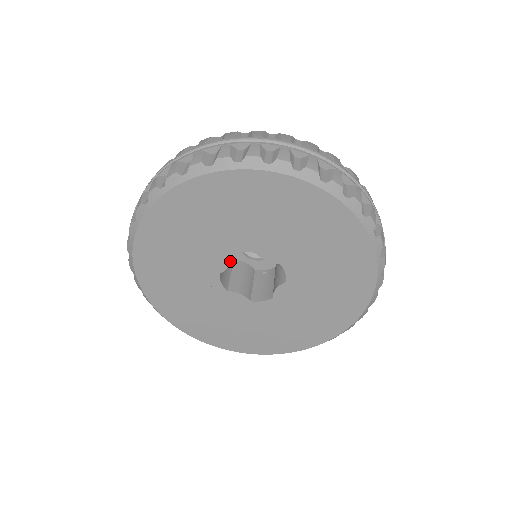
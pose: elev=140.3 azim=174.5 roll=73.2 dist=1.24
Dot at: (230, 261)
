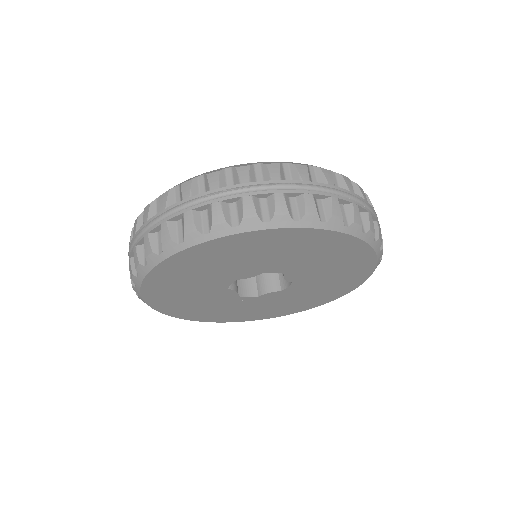
Dot at: (232, 290)
